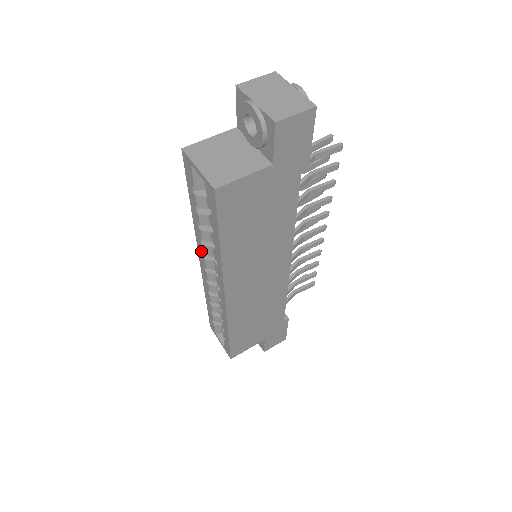
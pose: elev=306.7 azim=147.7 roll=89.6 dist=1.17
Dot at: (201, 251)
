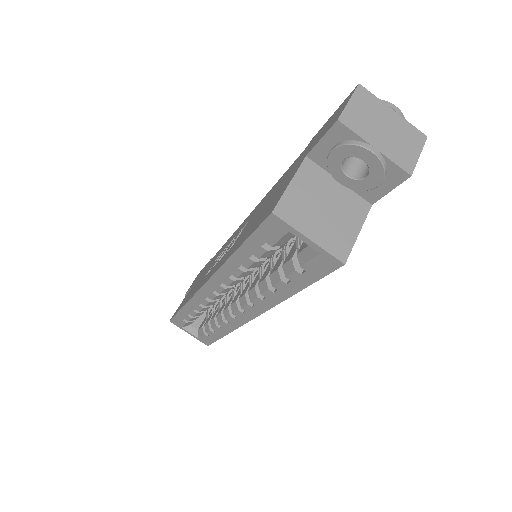
Dot at: (221, 282)
